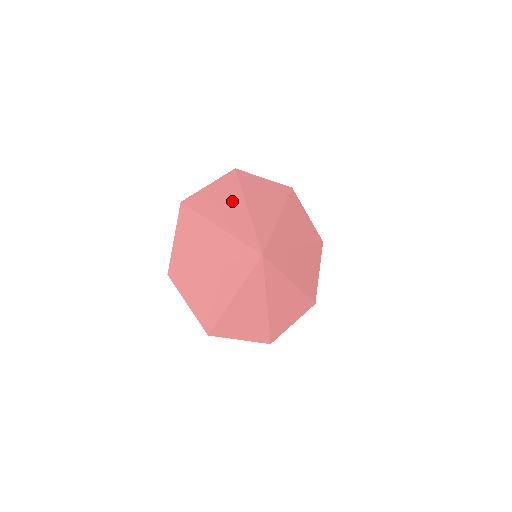
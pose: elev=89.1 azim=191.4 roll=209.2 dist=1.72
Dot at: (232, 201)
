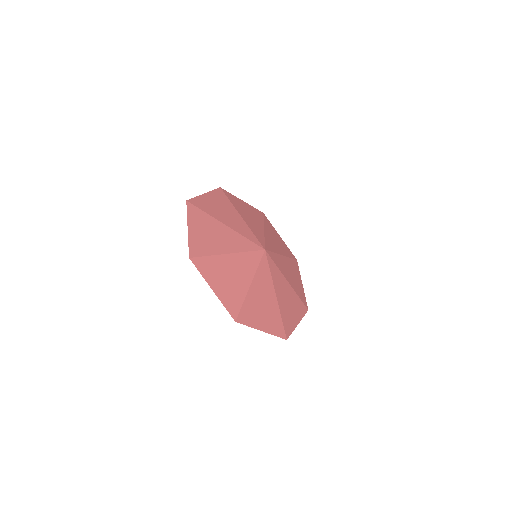
Dot at: (212, 227)
